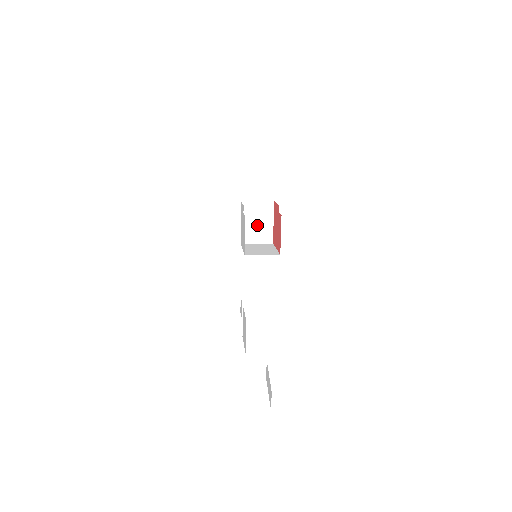
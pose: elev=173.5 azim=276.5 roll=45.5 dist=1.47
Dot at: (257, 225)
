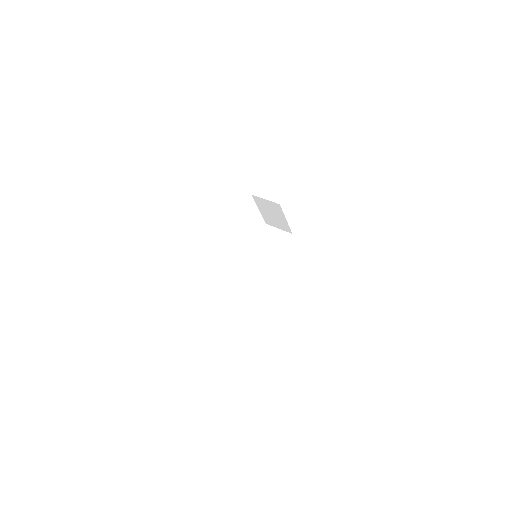
Dot at: (273, 216)
